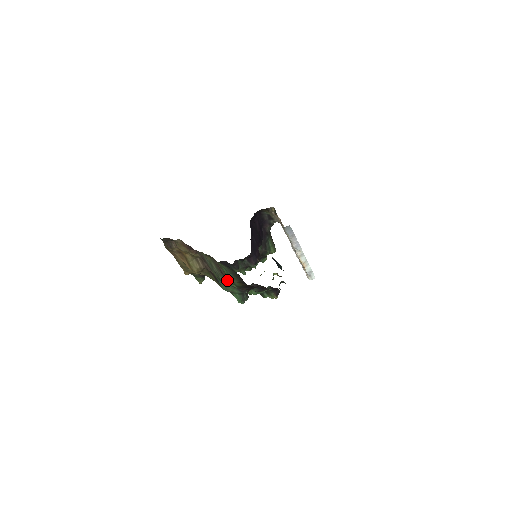
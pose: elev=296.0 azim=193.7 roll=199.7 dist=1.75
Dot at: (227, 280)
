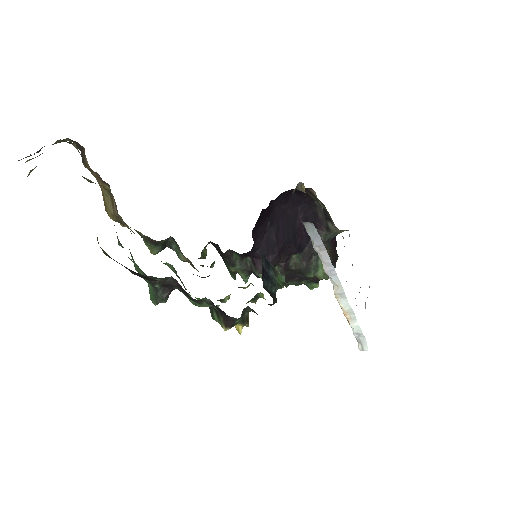
Dot at: occluded
